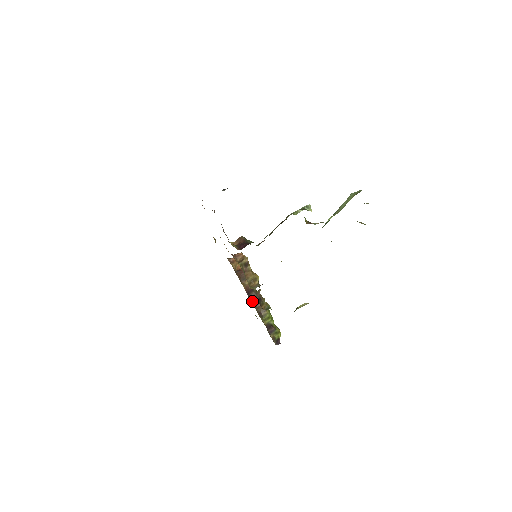
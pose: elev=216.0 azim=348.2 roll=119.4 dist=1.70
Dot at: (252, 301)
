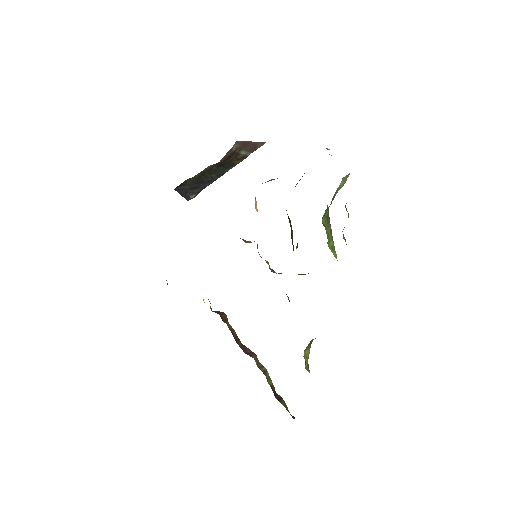
Dot at: (243, 351)
